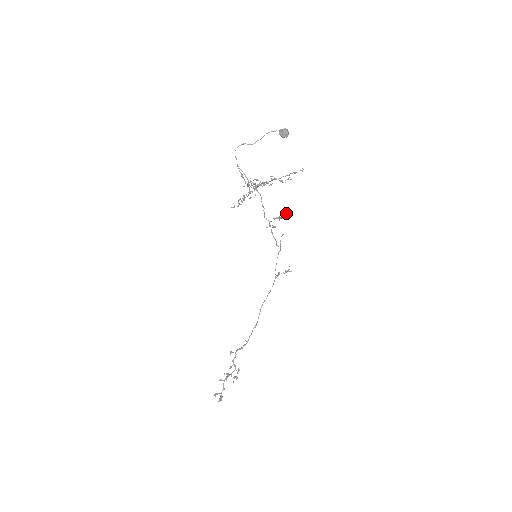
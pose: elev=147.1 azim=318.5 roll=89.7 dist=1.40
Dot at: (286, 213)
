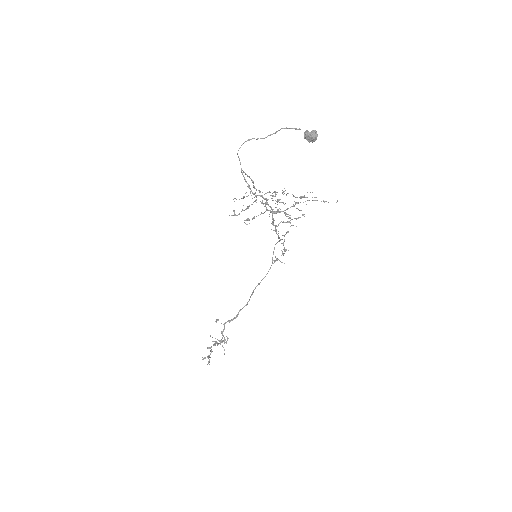
Dot at: (298, 218)
